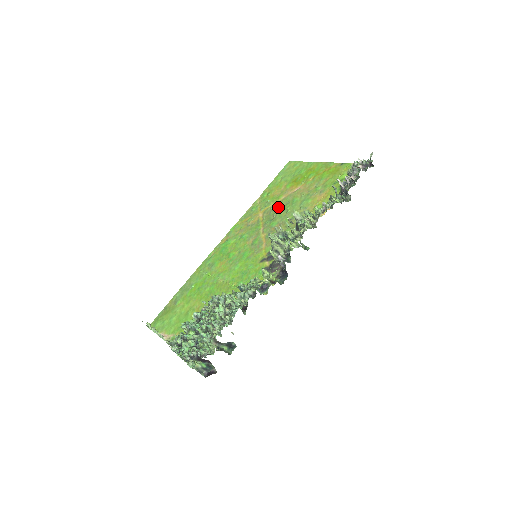
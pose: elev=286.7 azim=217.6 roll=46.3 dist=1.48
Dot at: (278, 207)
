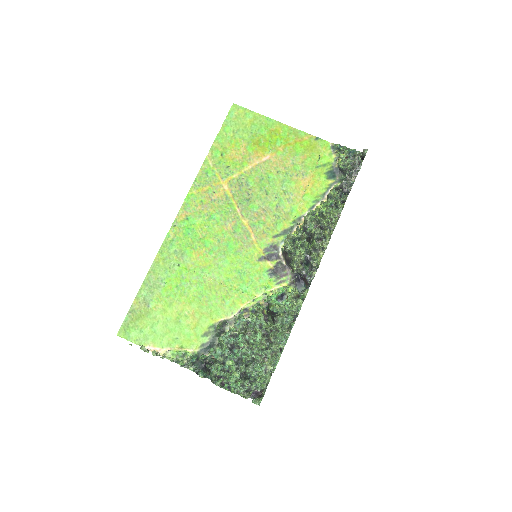
Dot at: (250, 182)
